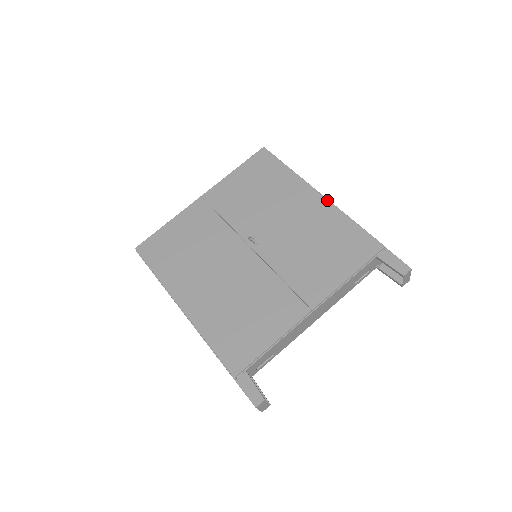
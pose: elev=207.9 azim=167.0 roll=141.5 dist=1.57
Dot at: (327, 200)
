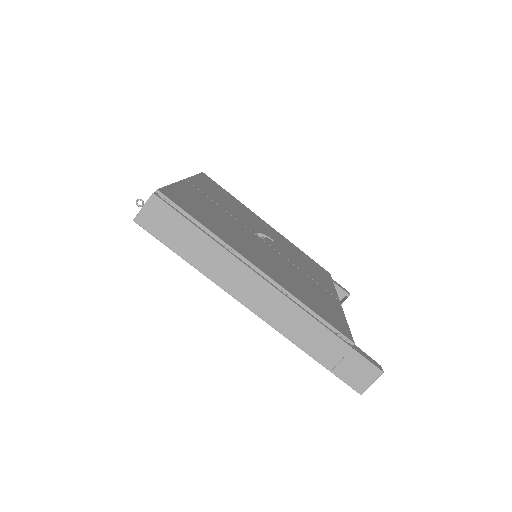
Dot at: (278, 232)
